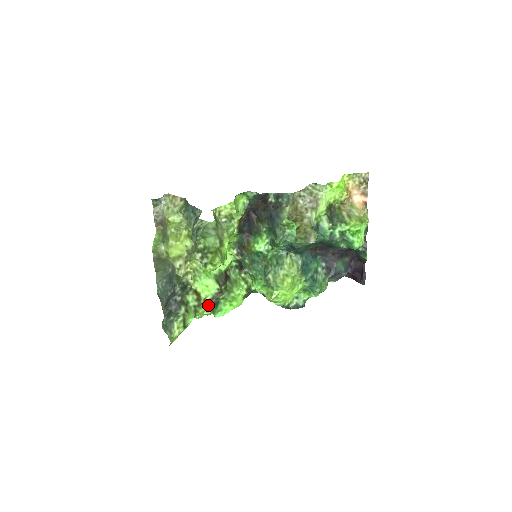
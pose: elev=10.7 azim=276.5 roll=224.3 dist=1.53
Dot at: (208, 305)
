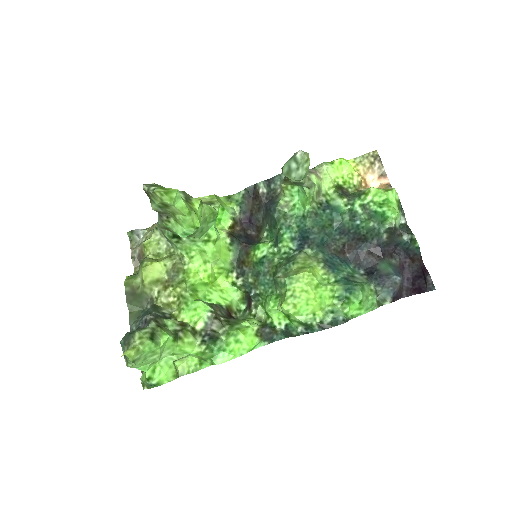
Dot at: (200, 337)
